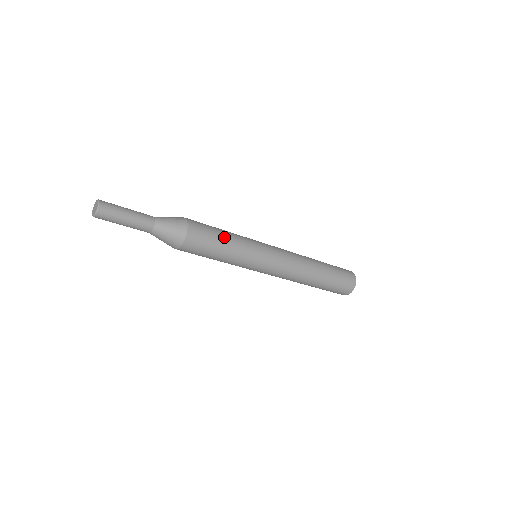
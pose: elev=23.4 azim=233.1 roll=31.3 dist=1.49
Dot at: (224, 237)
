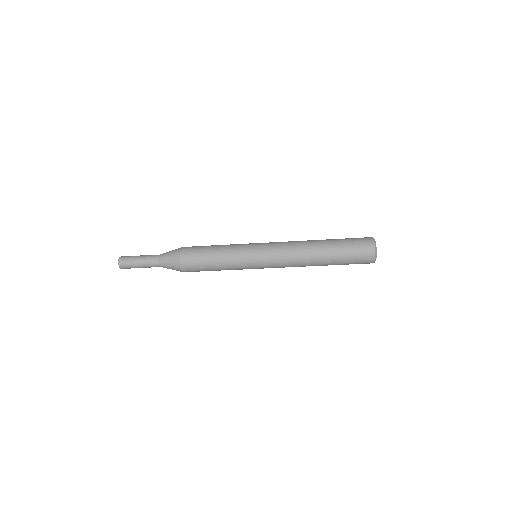
Dot at: (213, 263)
